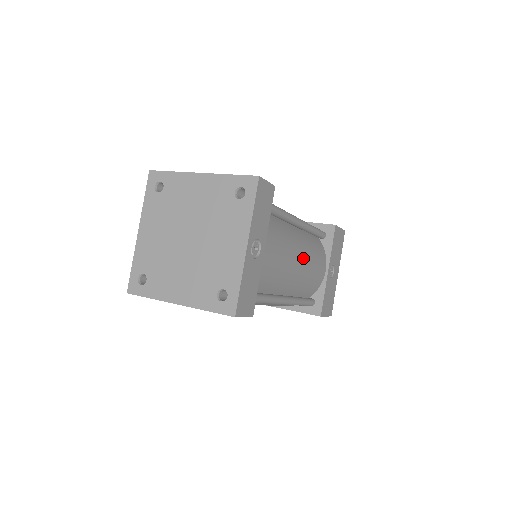
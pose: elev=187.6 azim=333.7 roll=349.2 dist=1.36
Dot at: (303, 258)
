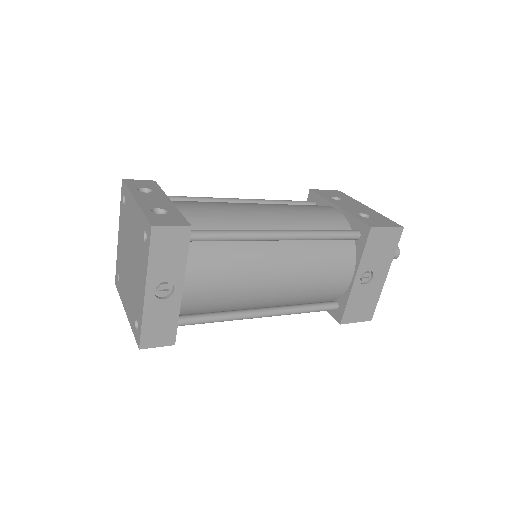
Dot at: (287, 275)
